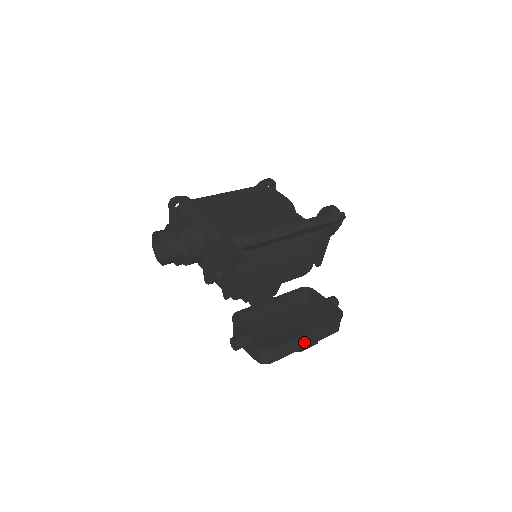
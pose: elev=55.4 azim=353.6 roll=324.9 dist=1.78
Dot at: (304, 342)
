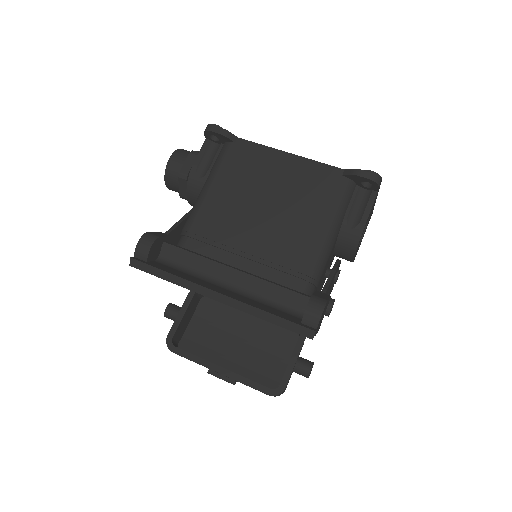
Dot at: occluded
